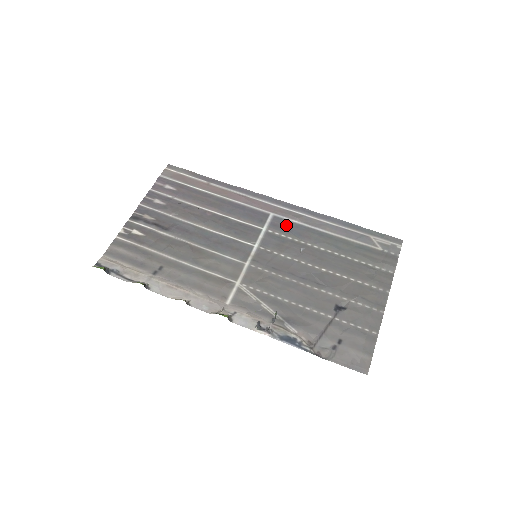
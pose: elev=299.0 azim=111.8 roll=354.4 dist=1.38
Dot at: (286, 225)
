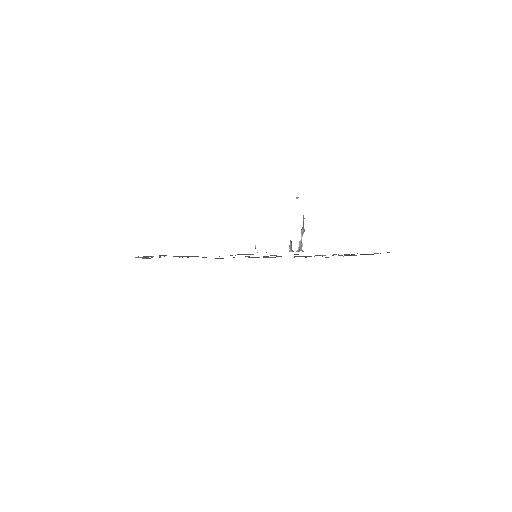
Dot at: occluded
